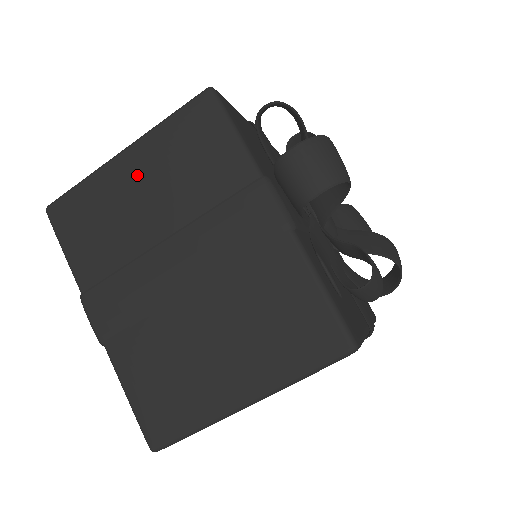
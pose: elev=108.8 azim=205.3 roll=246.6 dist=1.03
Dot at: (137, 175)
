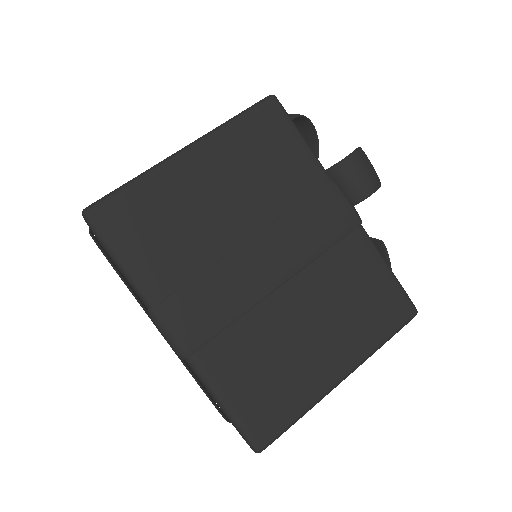
Dot at: (208, 174)
